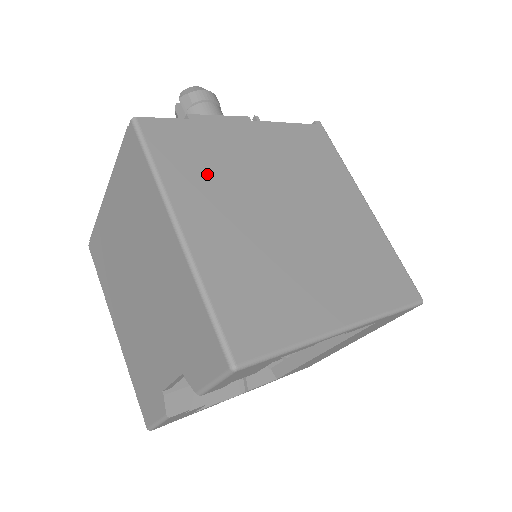
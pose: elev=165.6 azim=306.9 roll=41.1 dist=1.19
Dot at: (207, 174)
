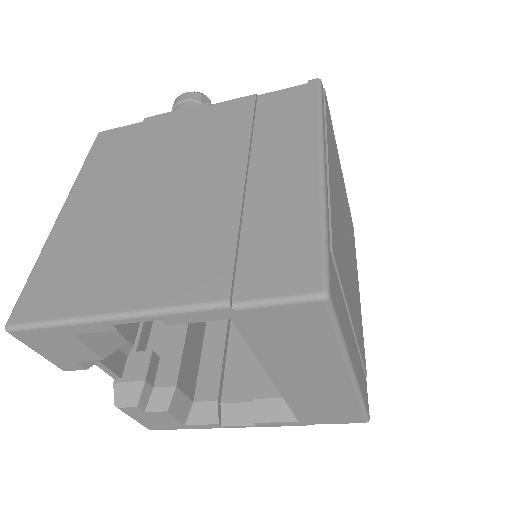
Dot at: (120, 164)
